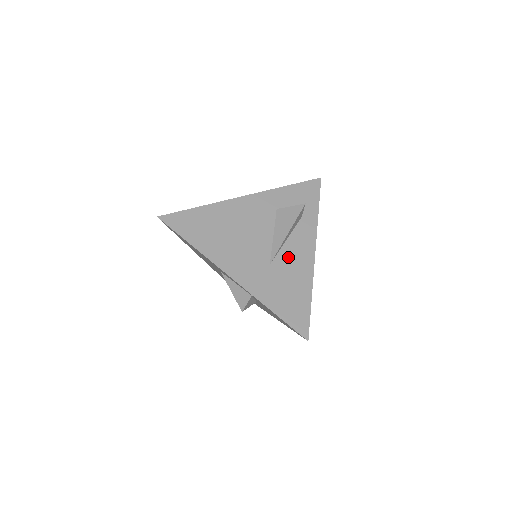
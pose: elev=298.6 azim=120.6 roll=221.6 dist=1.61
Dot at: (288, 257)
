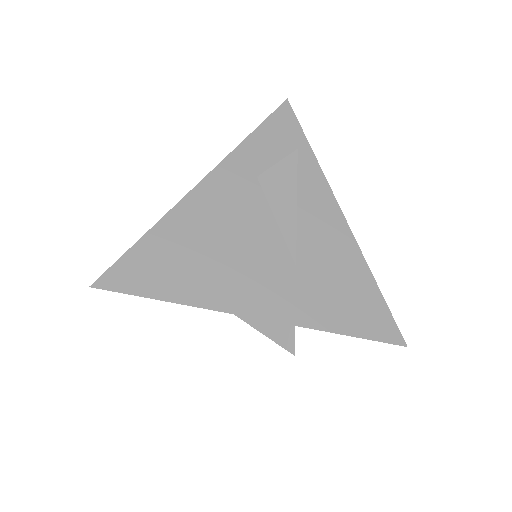
Dot at: (313, 240)
